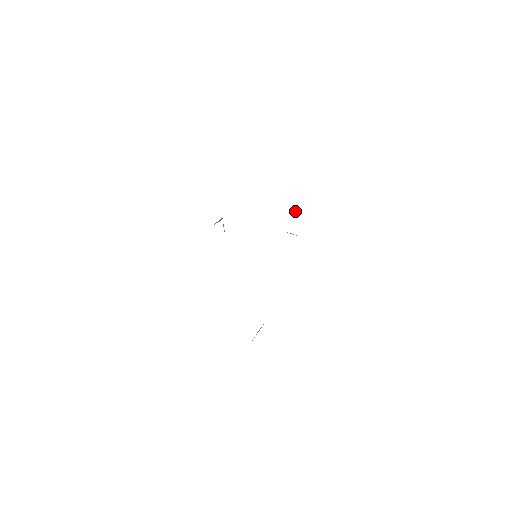
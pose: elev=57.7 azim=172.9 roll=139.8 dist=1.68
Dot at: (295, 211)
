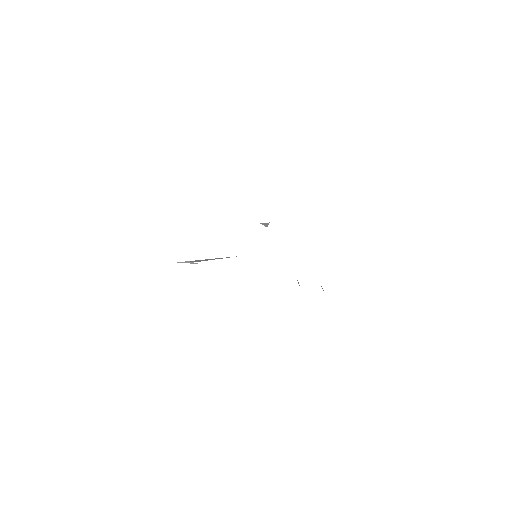
Dot at: occluded
